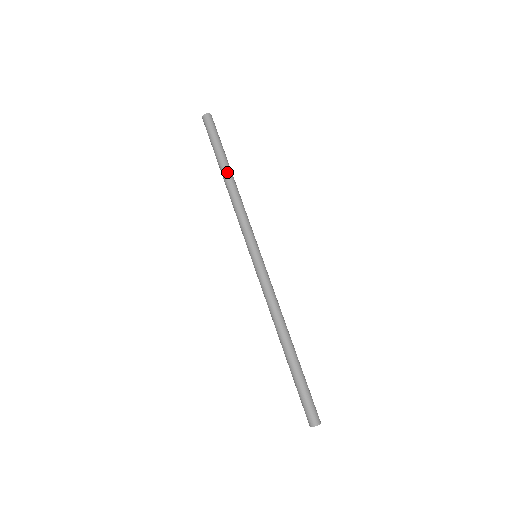
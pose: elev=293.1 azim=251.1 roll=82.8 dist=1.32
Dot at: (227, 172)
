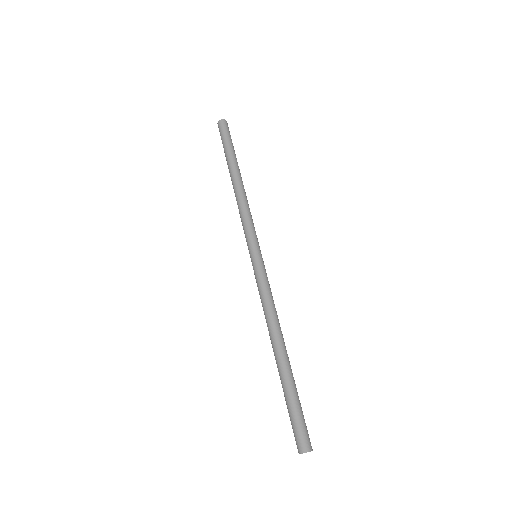
Dot at: (235, 172)
